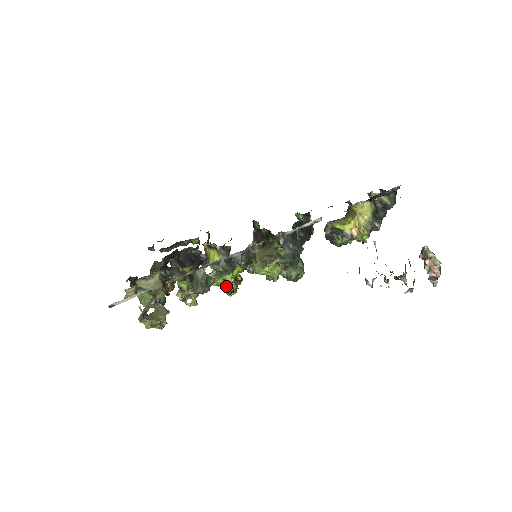
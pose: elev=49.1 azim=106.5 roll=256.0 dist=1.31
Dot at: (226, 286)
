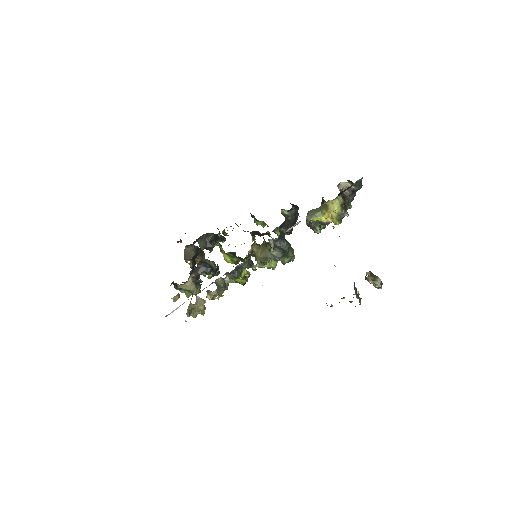
Dot at: (239, 283)
